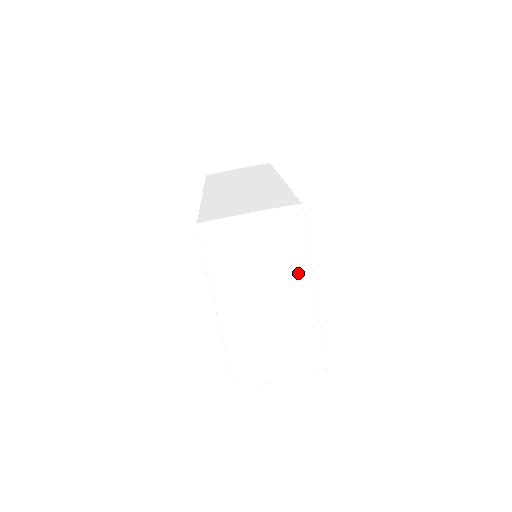
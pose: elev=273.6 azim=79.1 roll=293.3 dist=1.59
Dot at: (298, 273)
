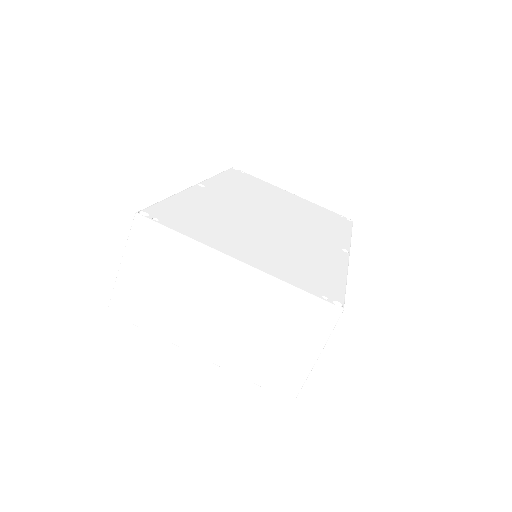
Dot at: (201, 262)
